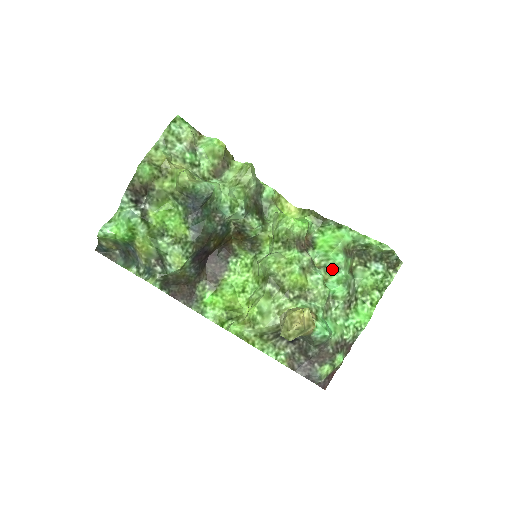
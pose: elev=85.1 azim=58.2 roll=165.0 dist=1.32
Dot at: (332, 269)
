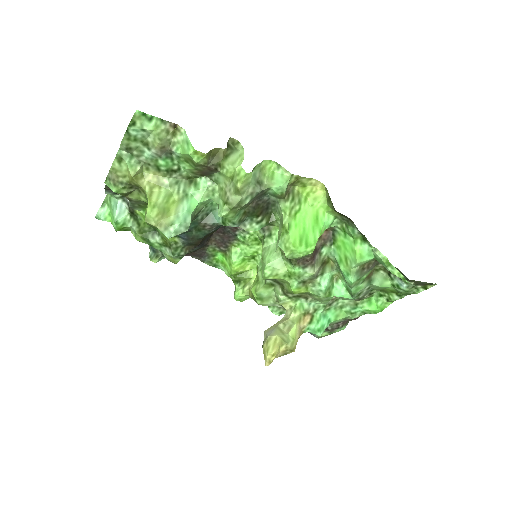
Dot at: (343, 277)
